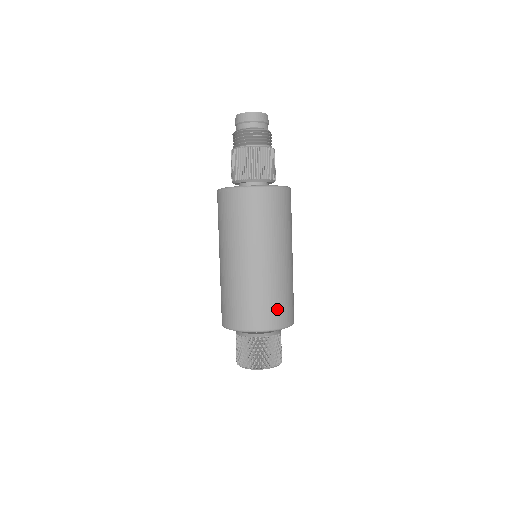
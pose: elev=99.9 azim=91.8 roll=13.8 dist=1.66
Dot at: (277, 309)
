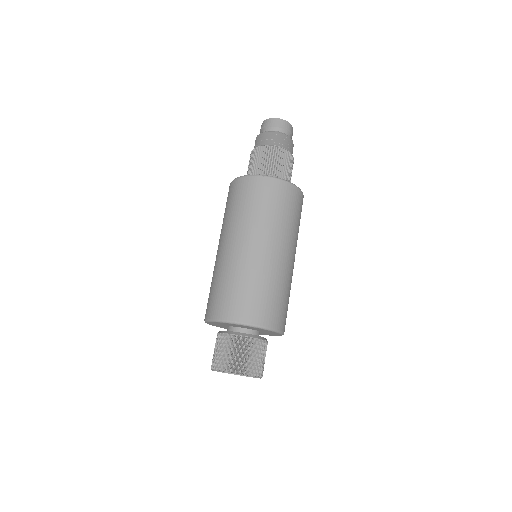
Dot at: (272, 306)
